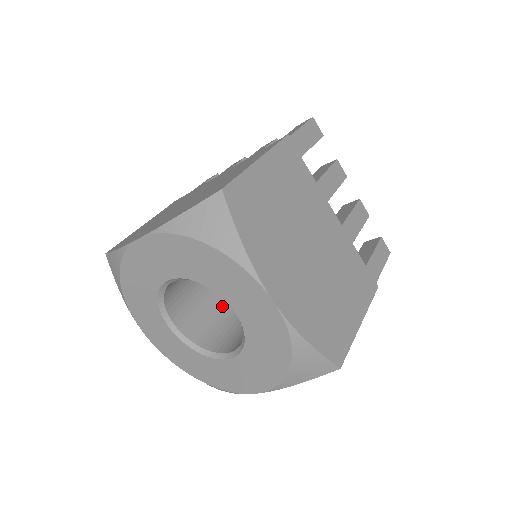
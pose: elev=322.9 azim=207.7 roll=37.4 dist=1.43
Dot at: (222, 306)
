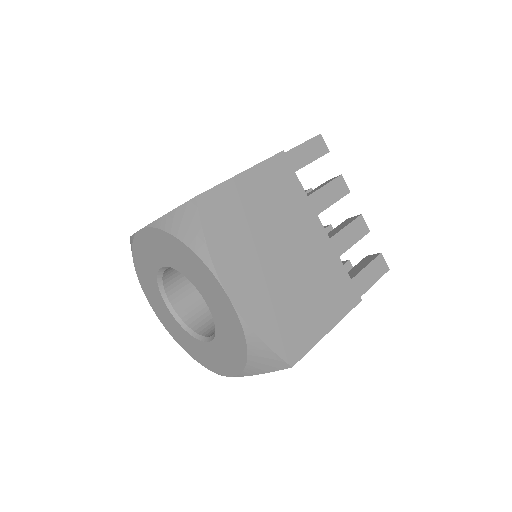
Dot at: occluded
